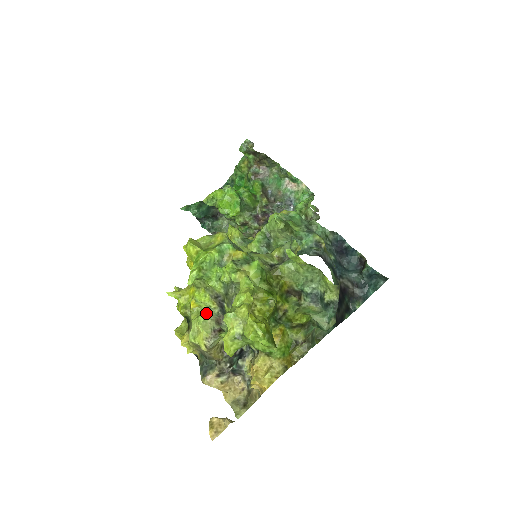
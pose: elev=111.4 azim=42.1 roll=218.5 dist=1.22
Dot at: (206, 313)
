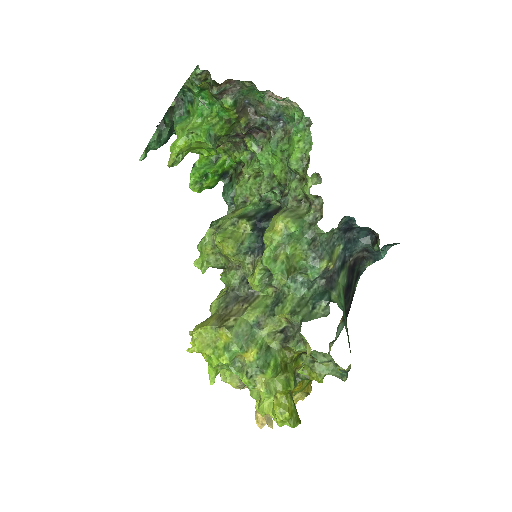
Dot at: occluded
